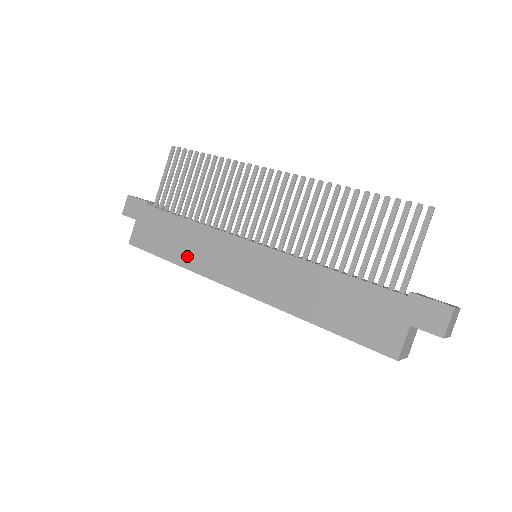
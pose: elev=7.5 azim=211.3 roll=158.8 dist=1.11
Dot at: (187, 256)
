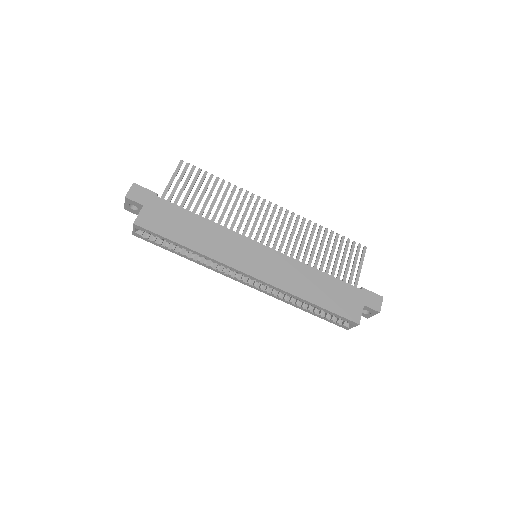
Dot at: (203, 244)
